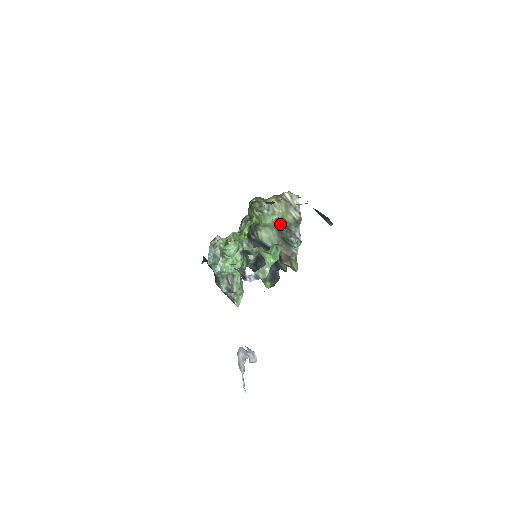
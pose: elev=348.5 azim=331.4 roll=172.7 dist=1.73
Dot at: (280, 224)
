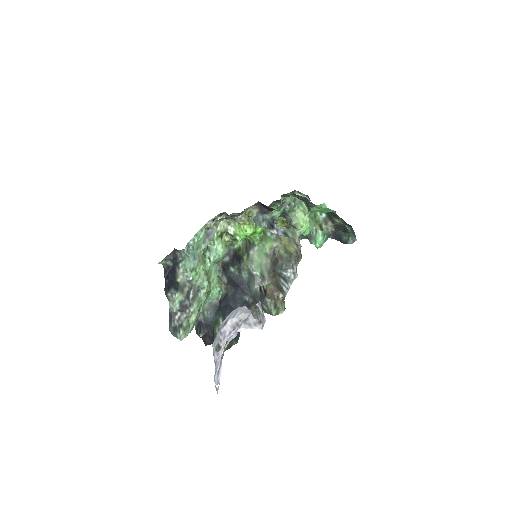
Dot at: (276, 256)
